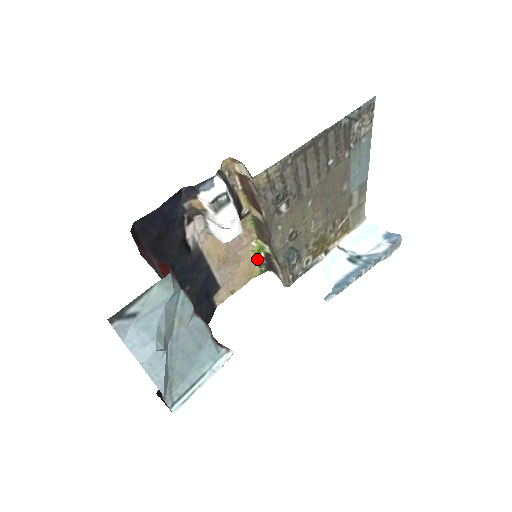
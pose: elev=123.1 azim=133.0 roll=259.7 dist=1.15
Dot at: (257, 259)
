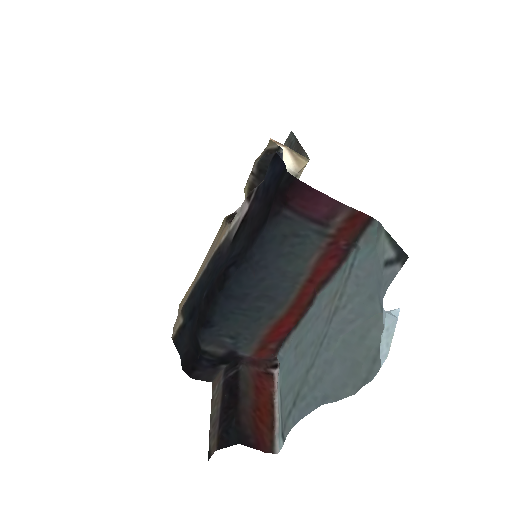
Dot at: occluded
